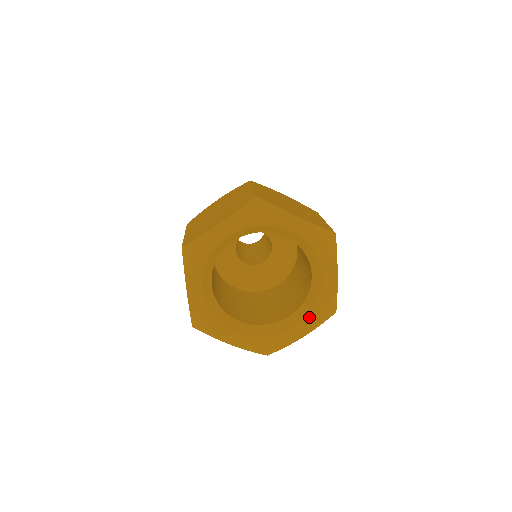
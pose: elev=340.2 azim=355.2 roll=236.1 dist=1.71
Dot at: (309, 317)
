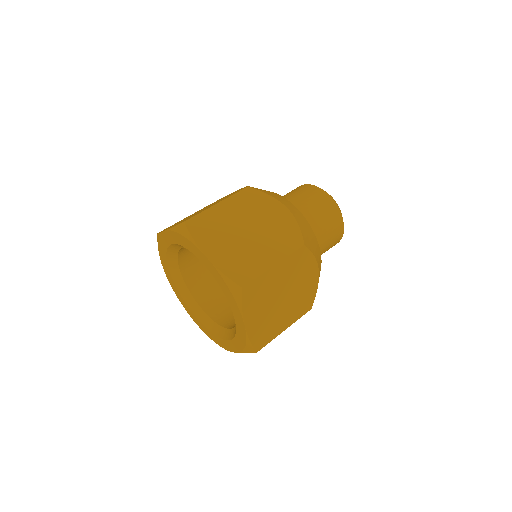
Dot at: (233, 341)
